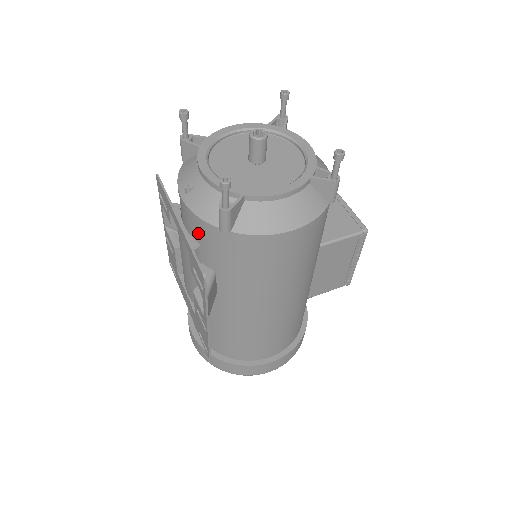
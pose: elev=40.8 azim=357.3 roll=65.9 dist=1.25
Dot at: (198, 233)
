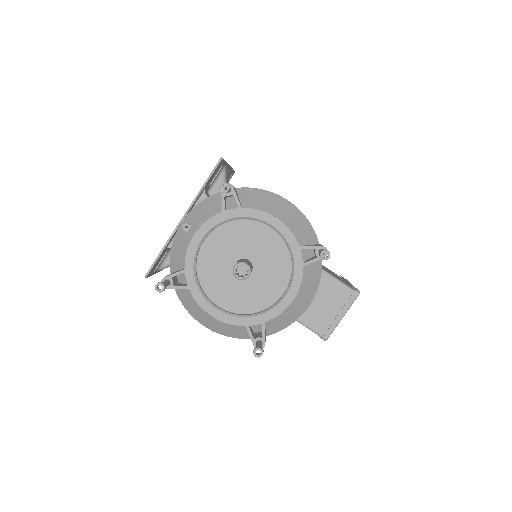
Dot at: occluded
